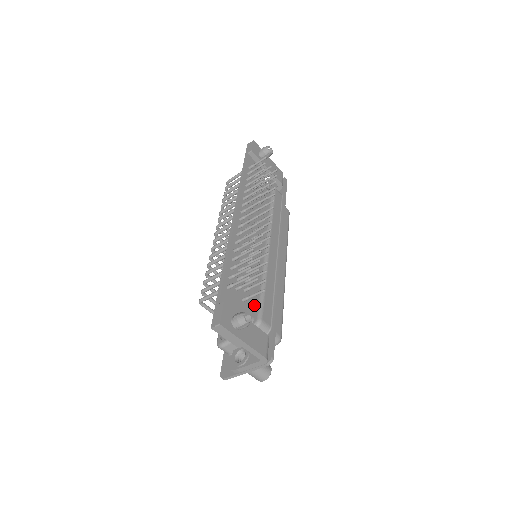
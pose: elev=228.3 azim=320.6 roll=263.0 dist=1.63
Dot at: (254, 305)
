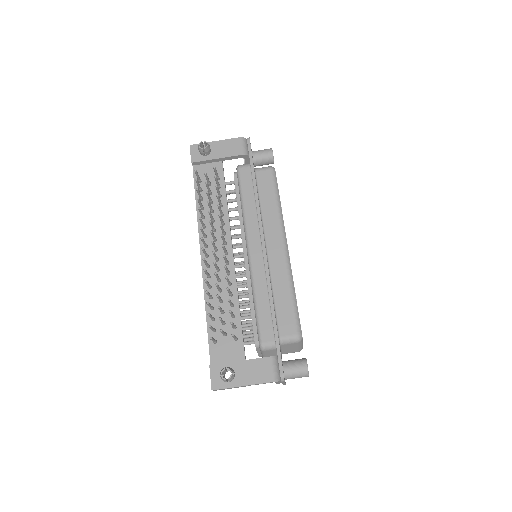
Dot at: (255, 328)
